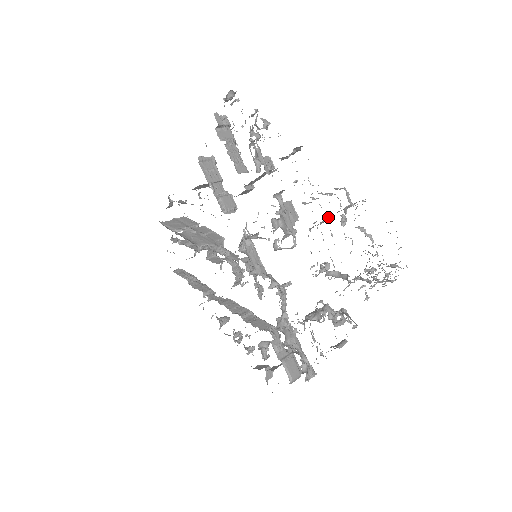
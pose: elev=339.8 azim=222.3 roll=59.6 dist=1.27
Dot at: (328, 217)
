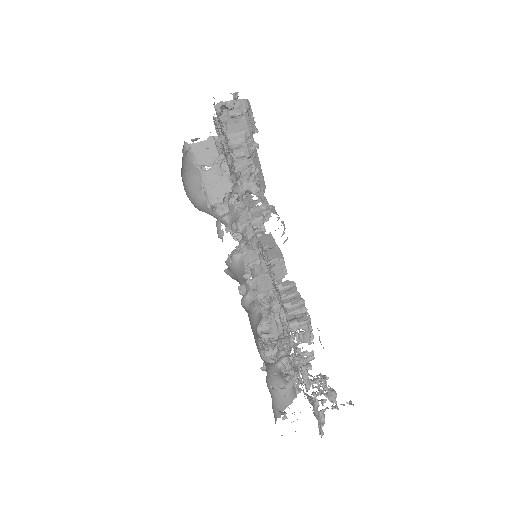
Dot at: occluded
